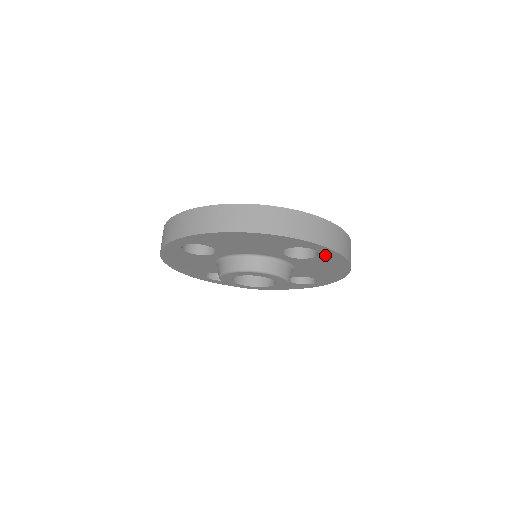
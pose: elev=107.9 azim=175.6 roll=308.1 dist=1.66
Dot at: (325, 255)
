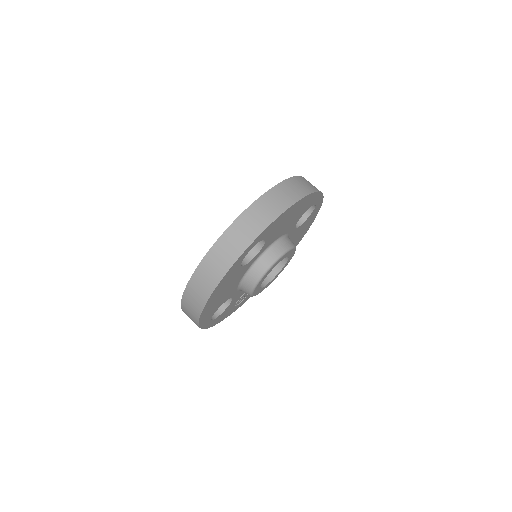
Dot at: (314, 211)
